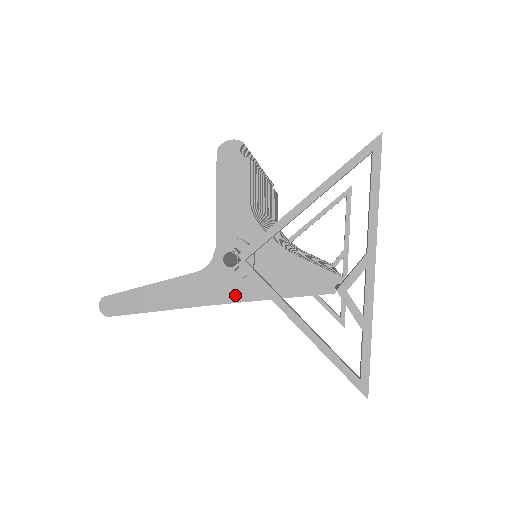
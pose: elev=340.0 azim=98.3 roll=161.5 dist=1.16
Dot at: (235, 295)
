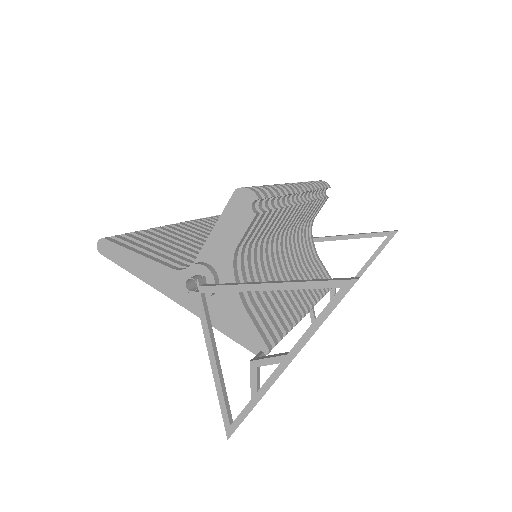
Dot at: (189, 304)
